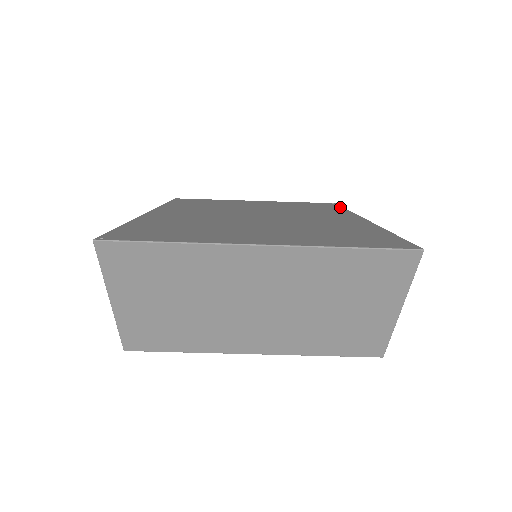
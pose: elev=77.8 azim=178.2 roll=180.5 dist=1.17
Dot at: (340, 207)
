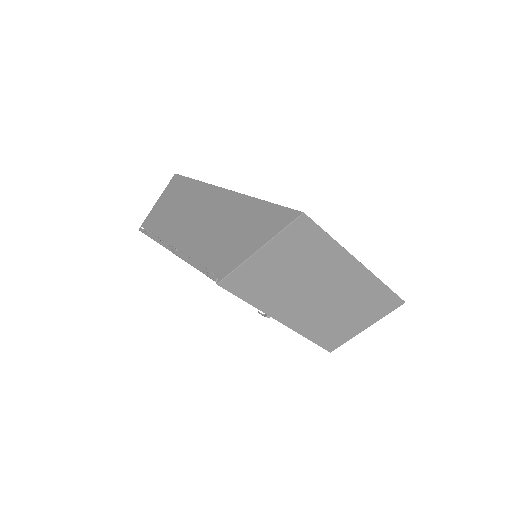
Dot at: occluded
